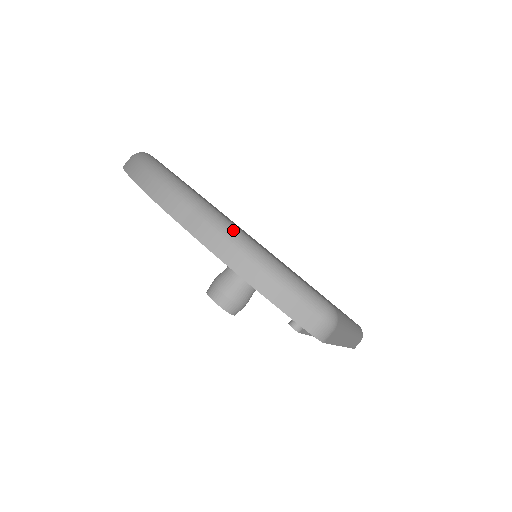
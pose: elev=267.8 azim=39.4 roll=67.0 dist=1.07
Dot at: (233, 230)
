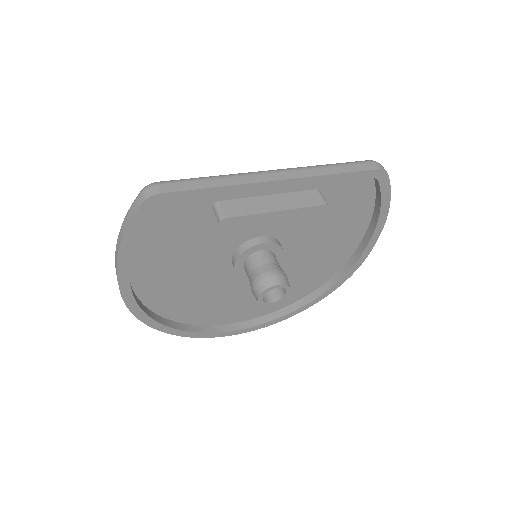
Dot at: occluded
